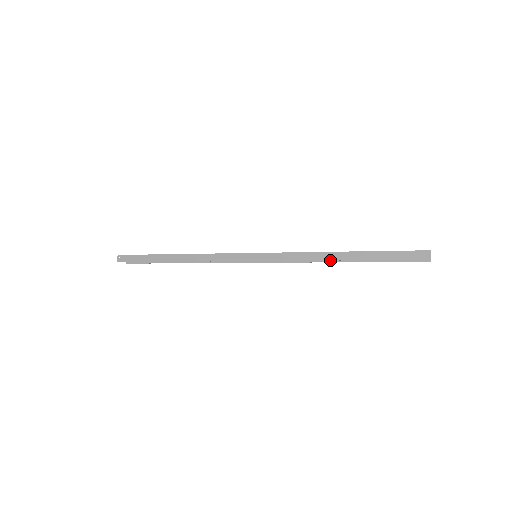
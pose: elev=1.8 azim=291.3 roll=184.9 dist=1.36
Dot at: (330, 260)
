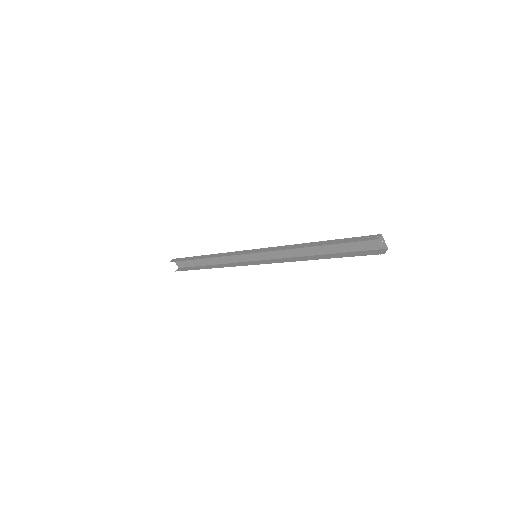
Dot at: (302, 247)
